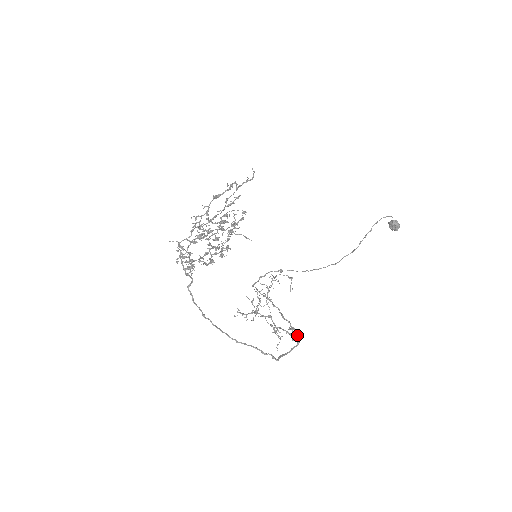
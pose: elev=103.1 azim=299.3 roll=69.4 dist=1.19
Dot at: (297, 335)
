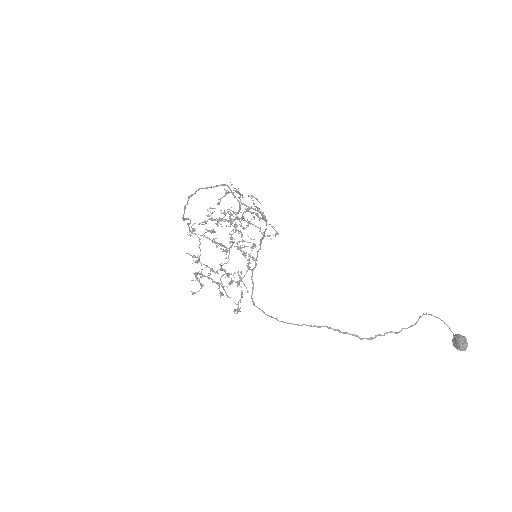
Dot at: (265, 220)
